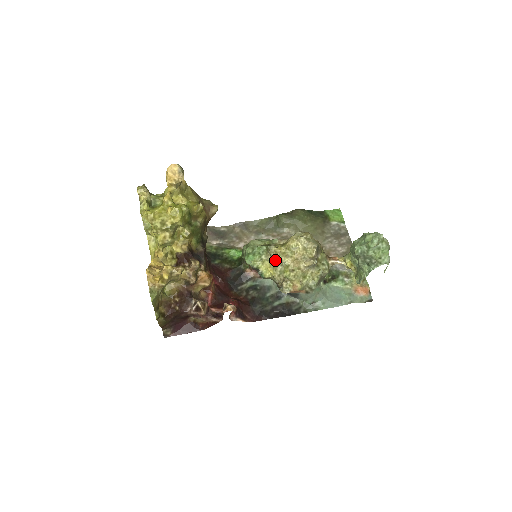
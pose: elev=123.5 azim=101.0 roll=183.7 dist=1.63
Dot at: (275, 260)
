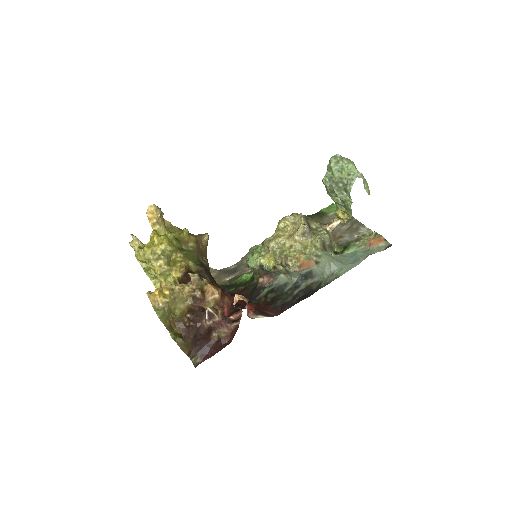
Dot at: (271, 246)
